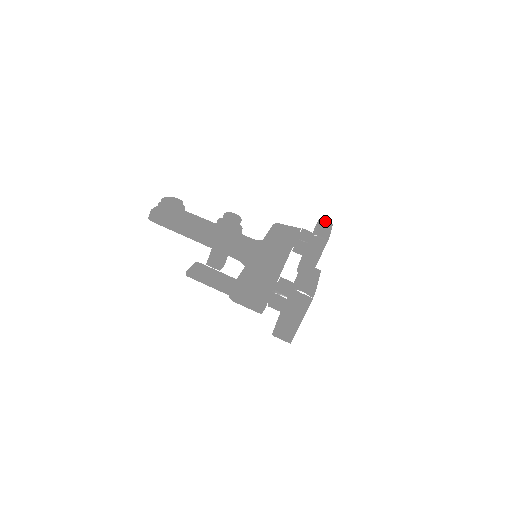
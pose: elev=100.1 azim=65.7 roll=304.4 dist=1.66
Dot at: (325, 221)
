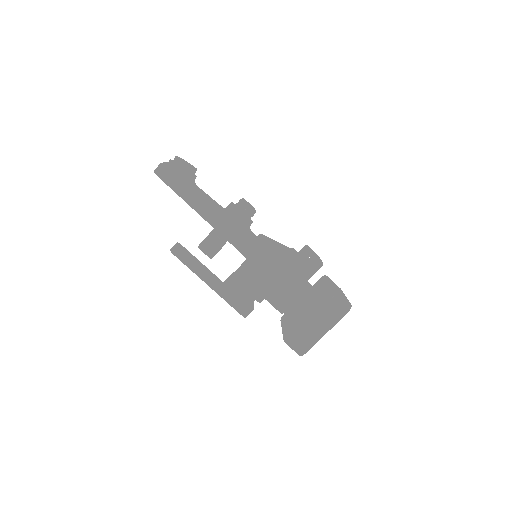
Dot at: occluded
